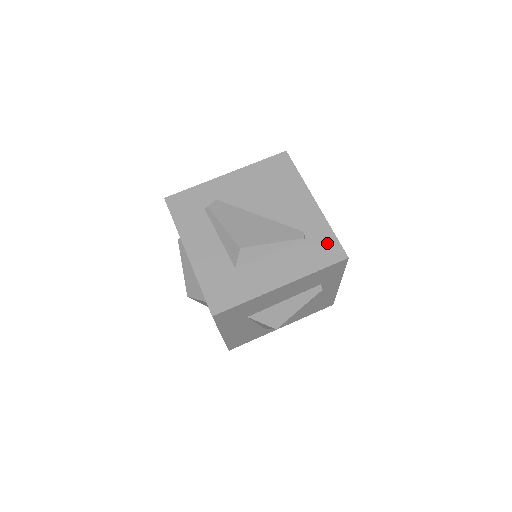
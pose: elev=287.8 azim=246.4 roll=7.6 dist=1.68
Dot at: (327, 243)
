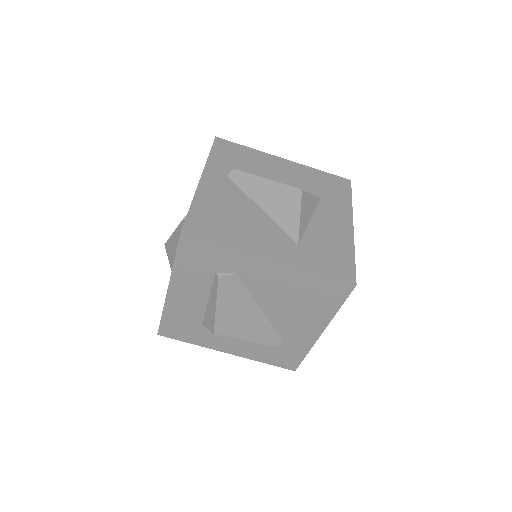
Dot at: (292, 357)
